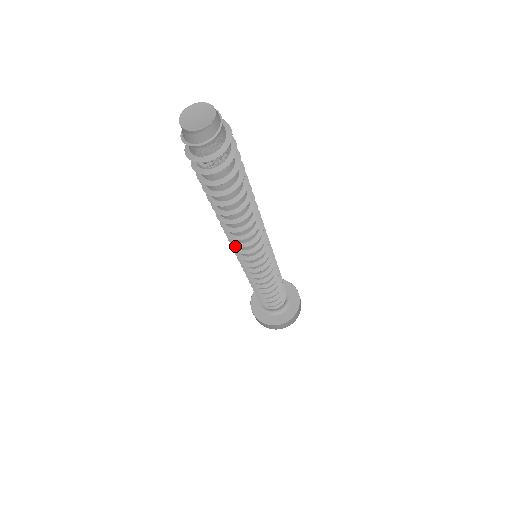
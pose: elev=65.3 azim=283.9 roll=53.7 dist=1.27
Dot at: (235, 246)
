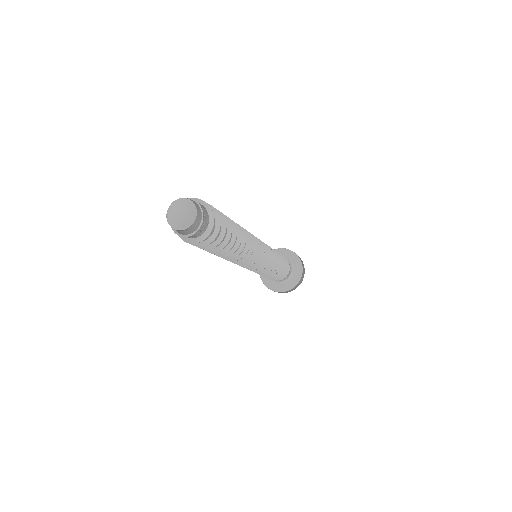
Dot at: occluded
